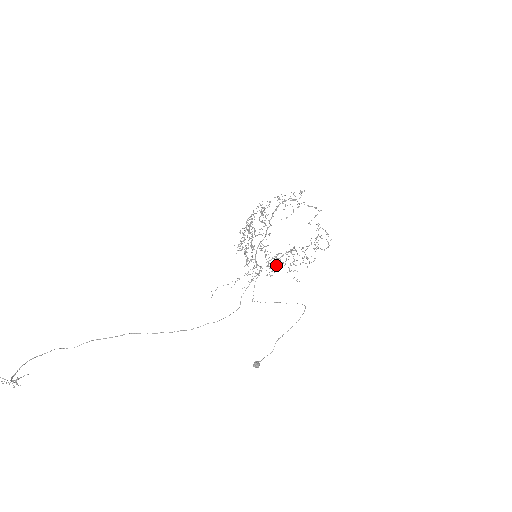
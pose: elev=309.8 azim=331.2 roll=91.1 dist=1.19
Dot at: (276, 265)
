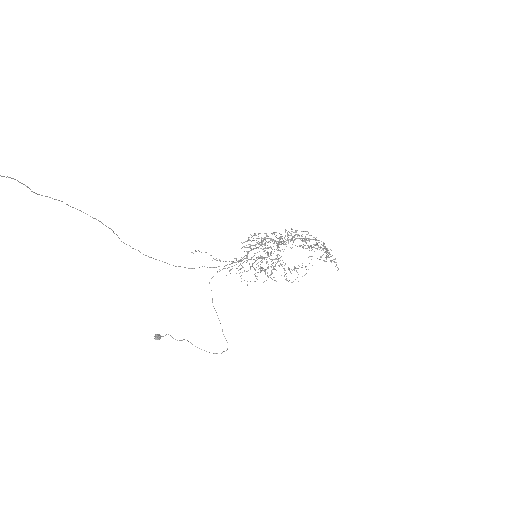
Dot at: (255, 269)
